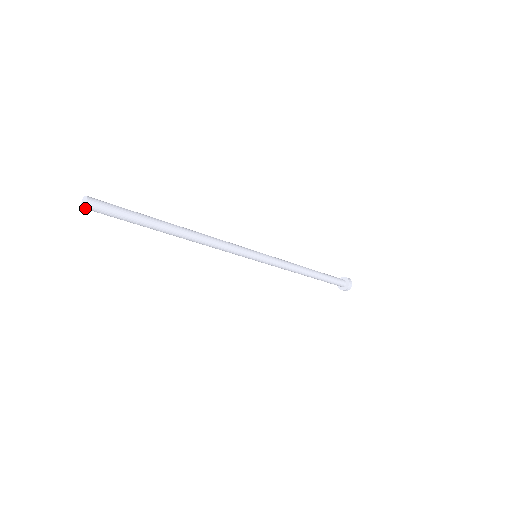
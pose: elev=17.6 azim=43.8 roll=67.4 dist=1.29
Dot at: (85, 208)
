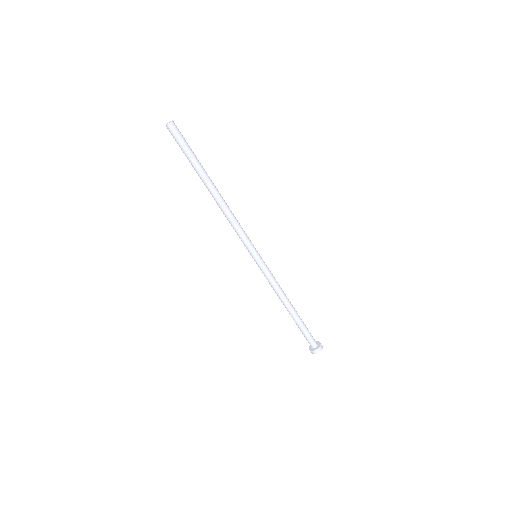
Dot at: (168, 126)
